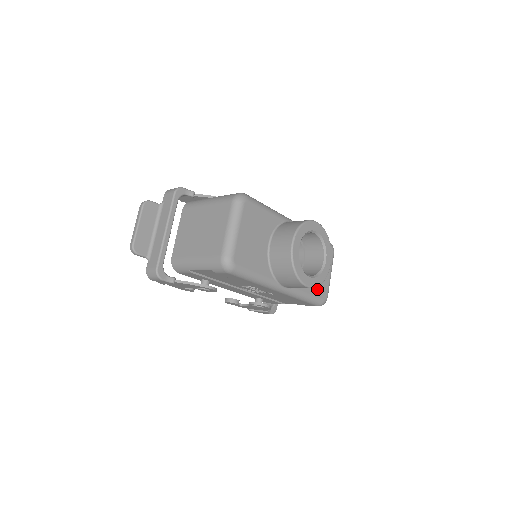
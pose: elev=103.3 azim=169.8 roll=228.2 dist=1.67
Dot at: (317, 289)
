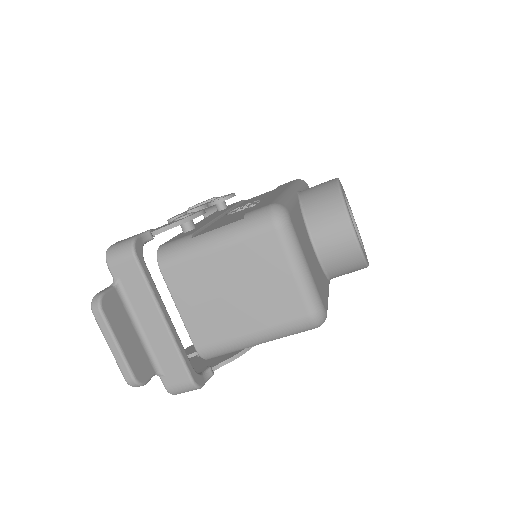
Dot at: occluded
